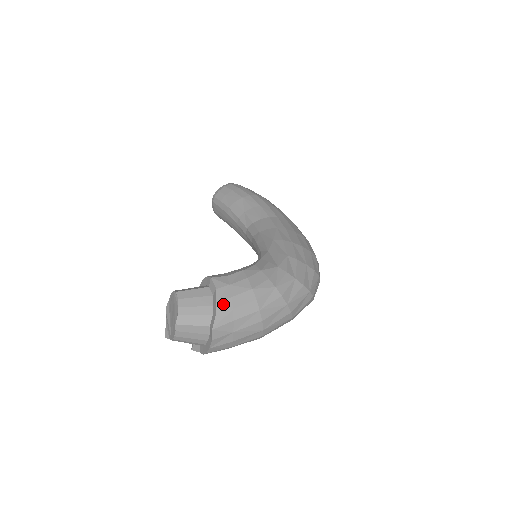
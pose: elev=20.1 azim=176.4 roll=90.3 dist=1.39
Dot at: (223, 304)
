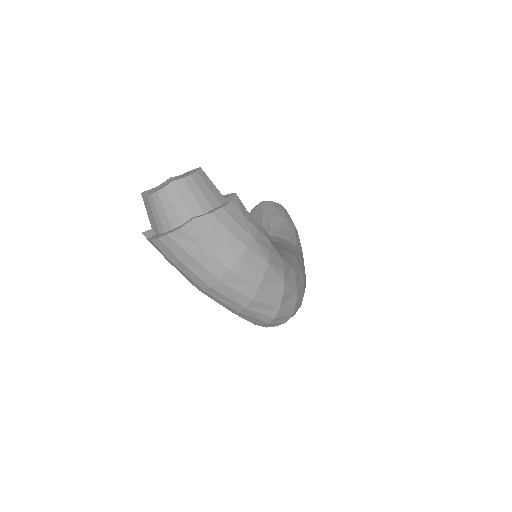
Dot at: (224, 215)
